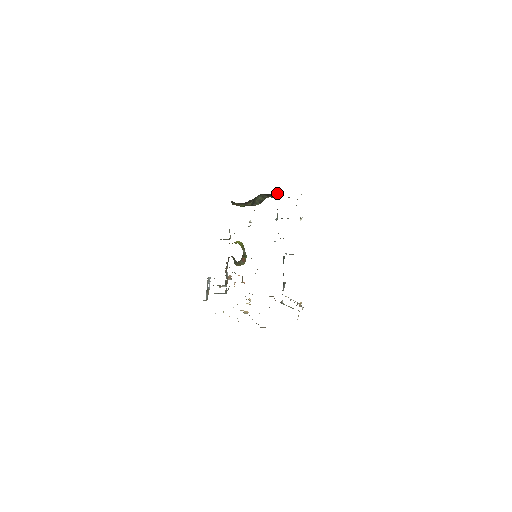
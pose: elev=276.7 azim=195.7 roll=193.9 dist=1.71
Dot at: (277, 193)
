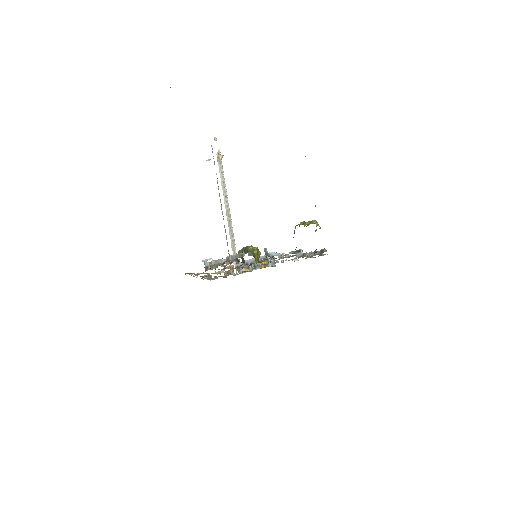
Dot at: occluded
